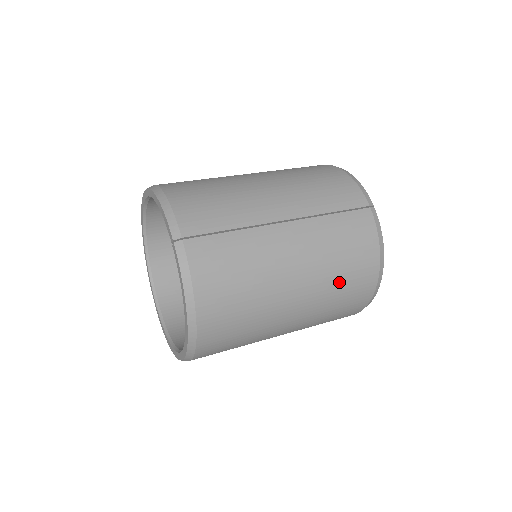
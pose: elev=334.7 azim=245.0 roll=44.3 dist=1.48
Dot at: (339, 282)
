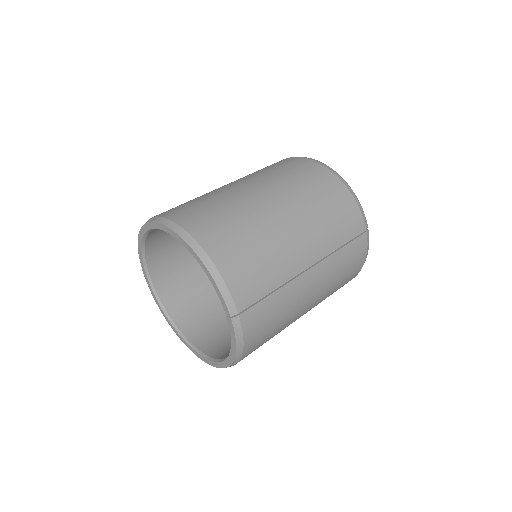
Dot at: (332, 293)
